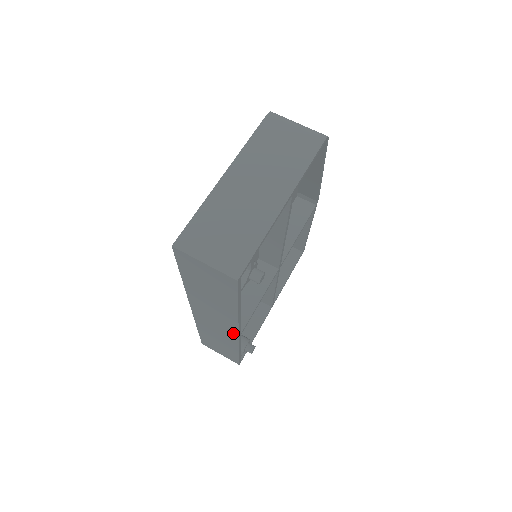
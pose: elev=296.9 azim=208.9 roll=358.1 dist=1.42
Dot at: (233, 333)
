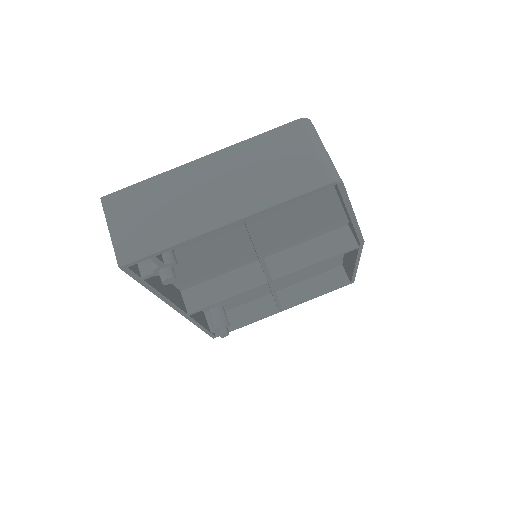
Dot at: occluded
